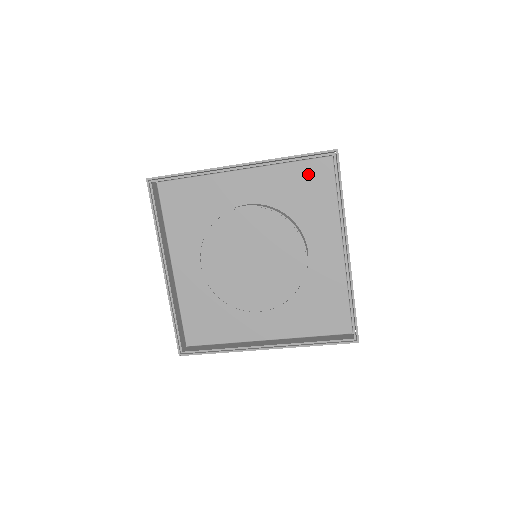
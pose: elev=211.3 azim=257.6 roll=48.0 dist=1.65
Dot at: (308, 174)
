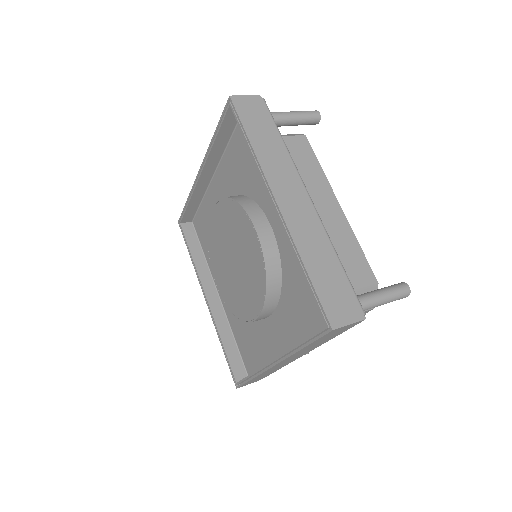
Dot at: (242, 141)
